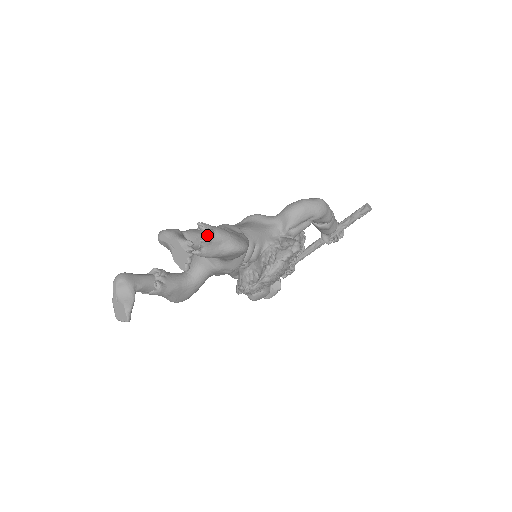
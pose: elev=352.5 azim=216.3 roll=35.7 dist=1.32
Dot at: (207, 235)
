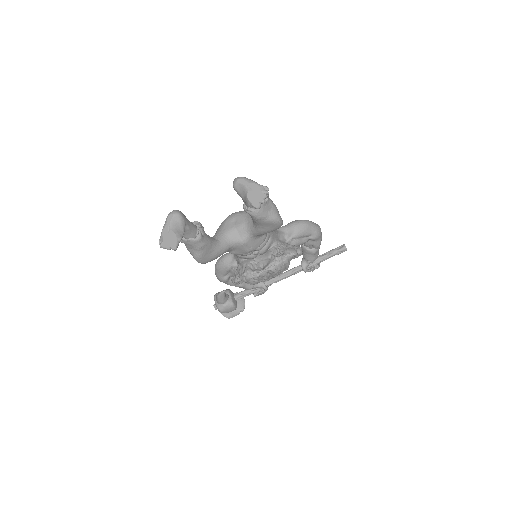
Dot at: occluded
